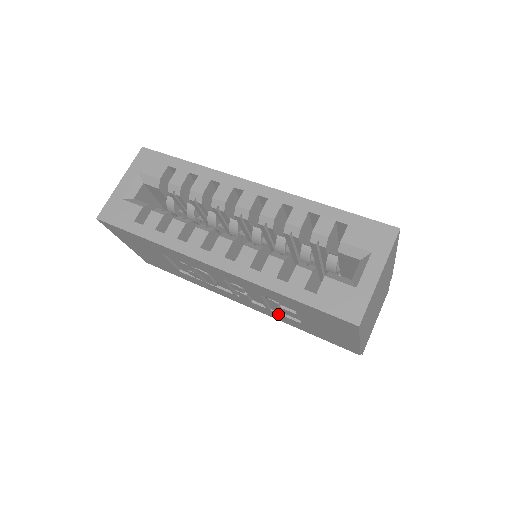
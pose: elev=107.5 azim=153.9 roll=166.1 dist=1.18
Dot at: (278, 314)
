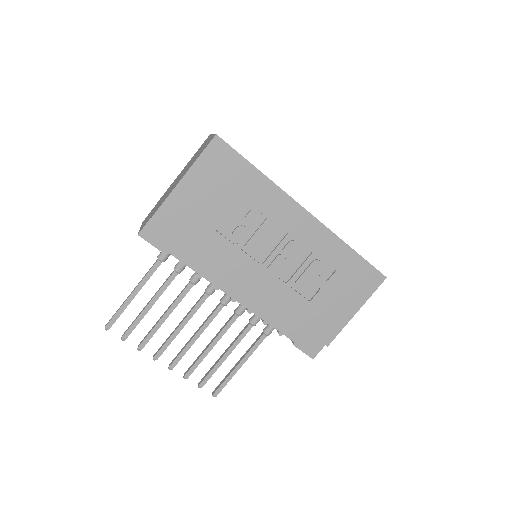
Dot at: (293, 291)
